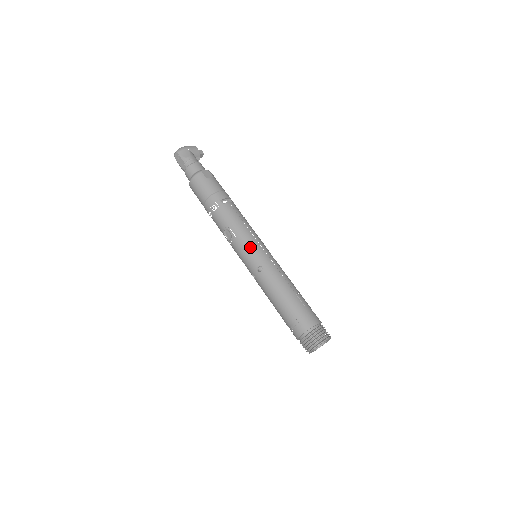
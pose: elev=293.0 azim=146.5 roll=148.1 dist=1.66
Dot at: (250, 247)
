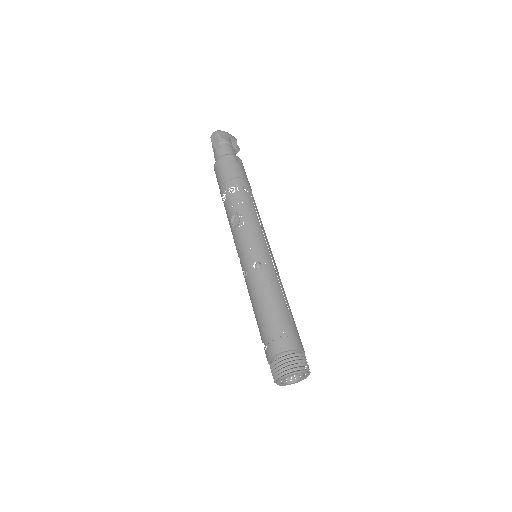
Dot at: (256, 240)
